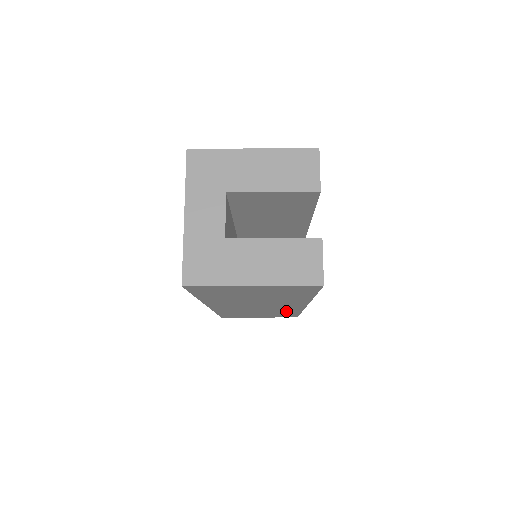
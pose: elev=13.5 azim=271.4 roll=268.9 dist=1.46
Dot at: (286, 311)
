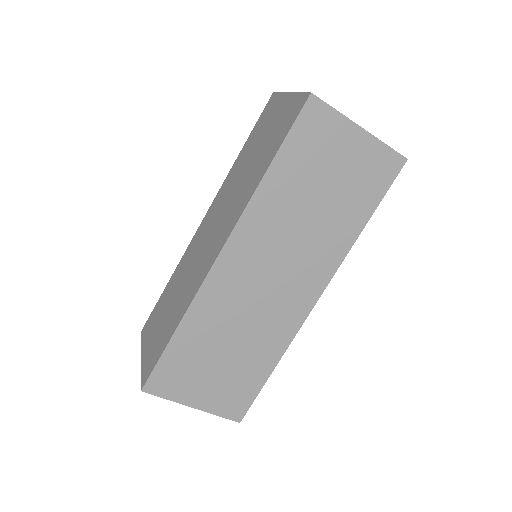
Dot at: (269, 343)
